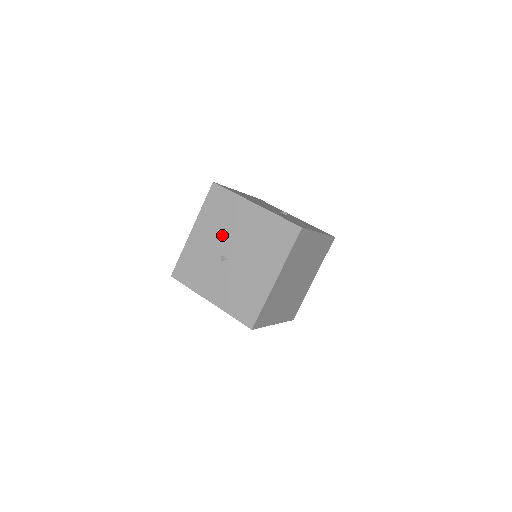
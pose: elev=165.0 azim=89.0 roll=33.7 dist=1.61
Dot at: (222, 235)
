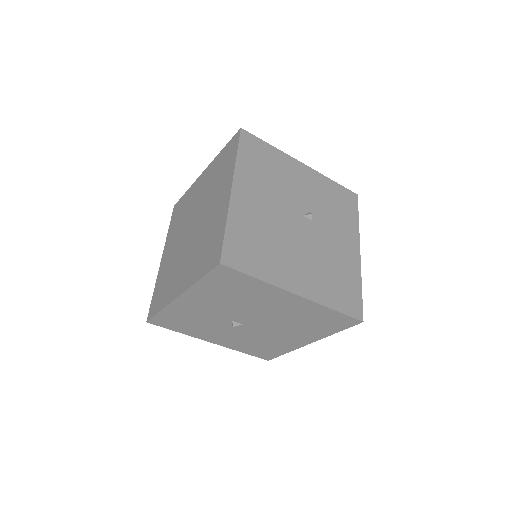
Dot at: (234, 309)
